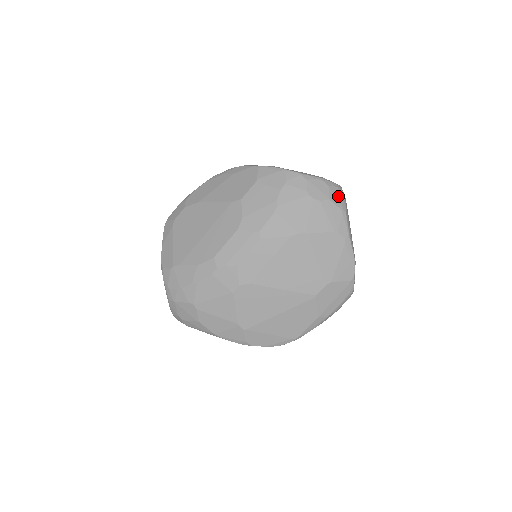
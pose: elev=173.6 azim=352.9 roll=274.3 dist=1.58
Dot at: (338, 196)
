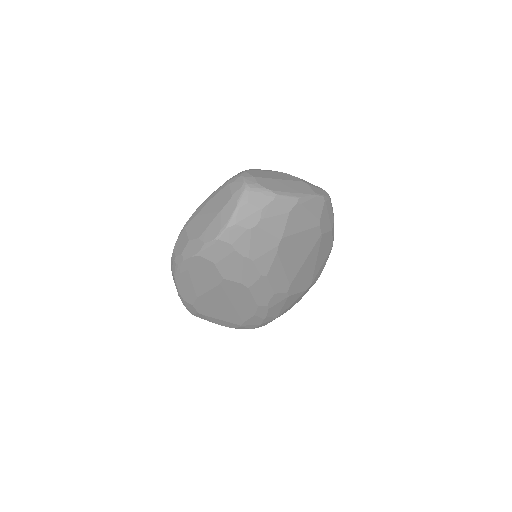
Dot at: (259, 196)
